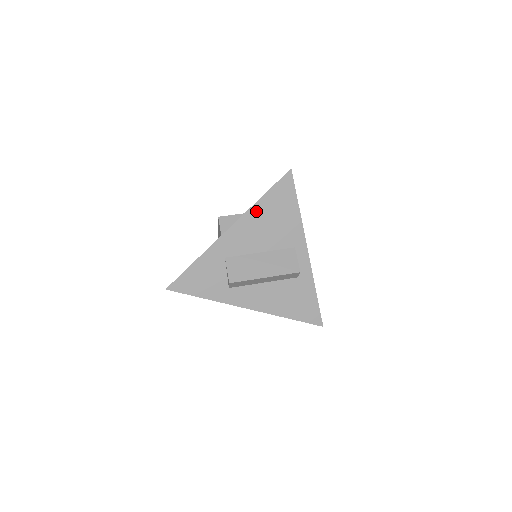
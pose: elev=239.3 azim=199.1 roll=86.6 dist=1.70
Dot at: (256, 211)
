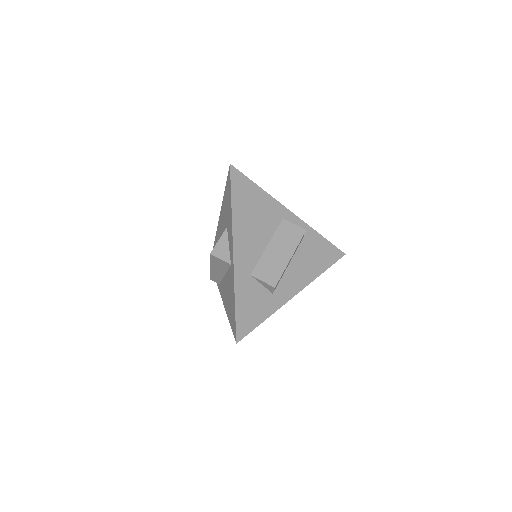
Dot at: (237, 219)
